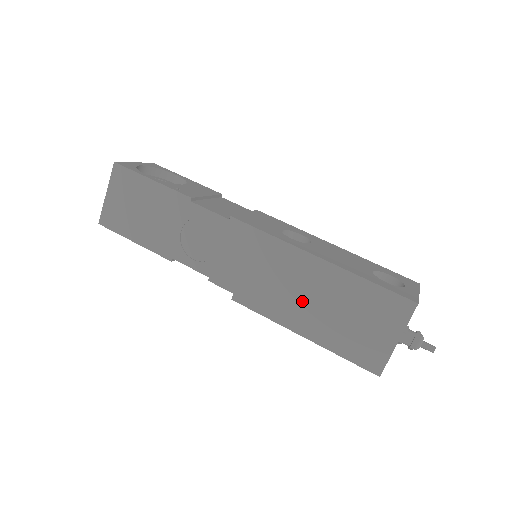
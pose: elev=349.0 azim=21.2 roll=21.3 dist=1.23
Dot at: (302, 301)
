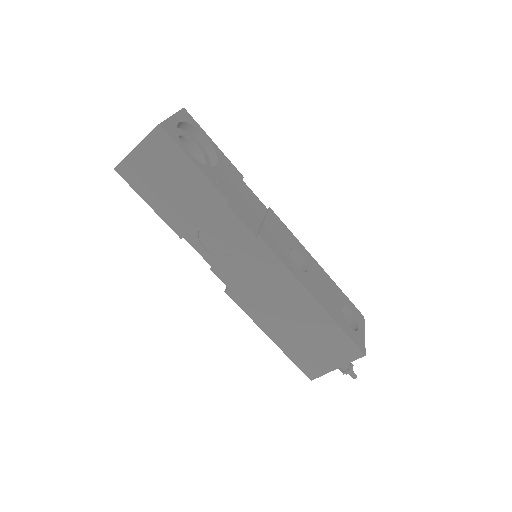
Dot at: (284, 318)
